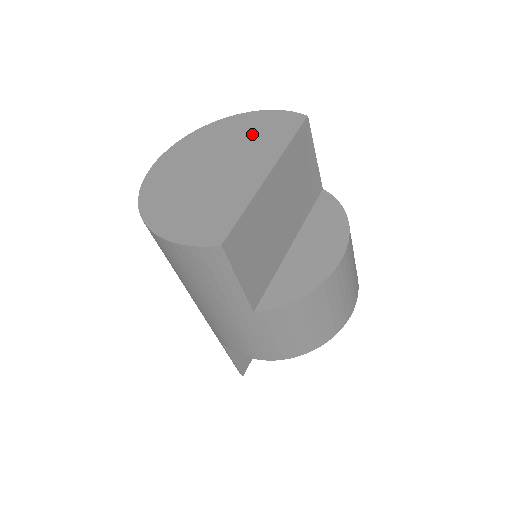
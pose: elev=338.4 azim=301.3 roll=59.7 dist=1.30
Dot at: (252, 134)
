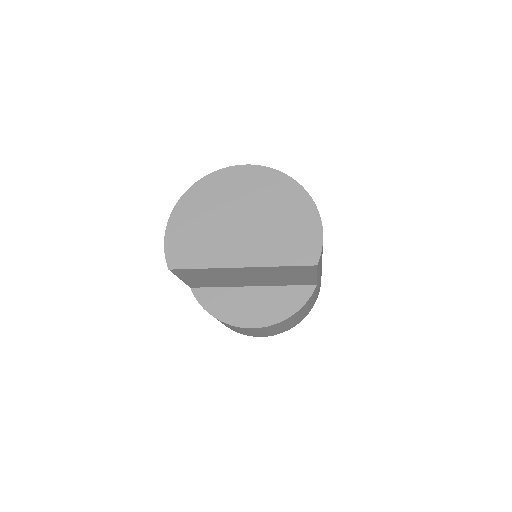
Dot at: (286, 228)
